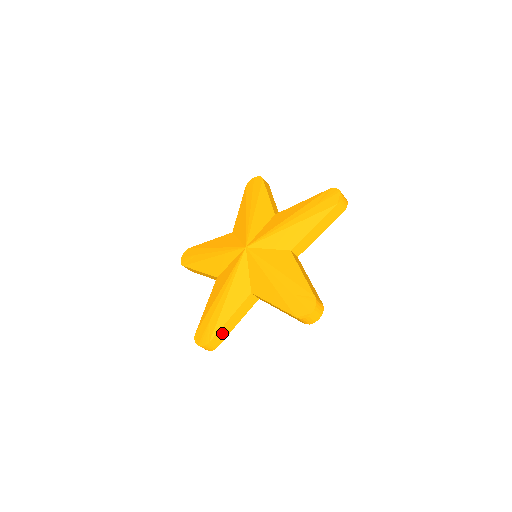
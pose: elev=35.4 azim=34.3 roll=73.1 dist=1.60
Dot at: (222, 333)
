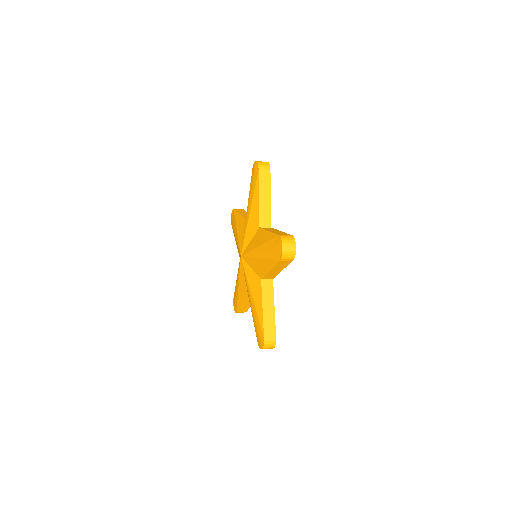
Dot at: (243, 308)
